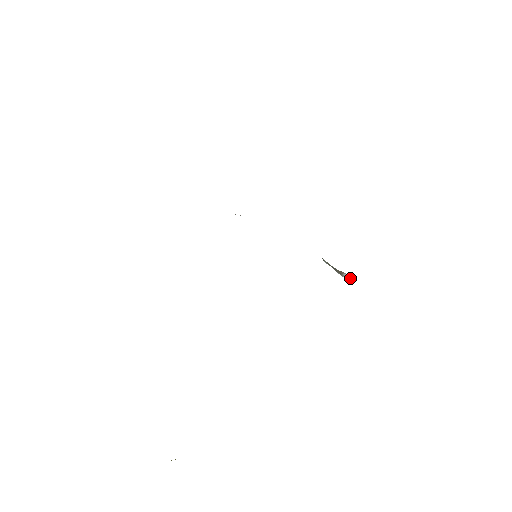
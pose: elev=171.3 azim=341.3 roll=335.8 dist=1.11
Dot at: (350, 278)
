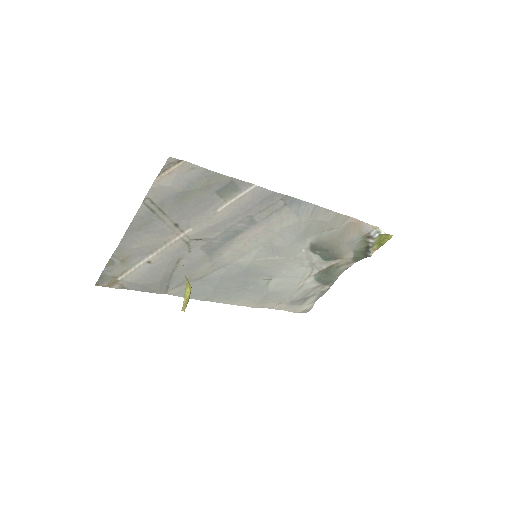
Dot at: (380, 232)
